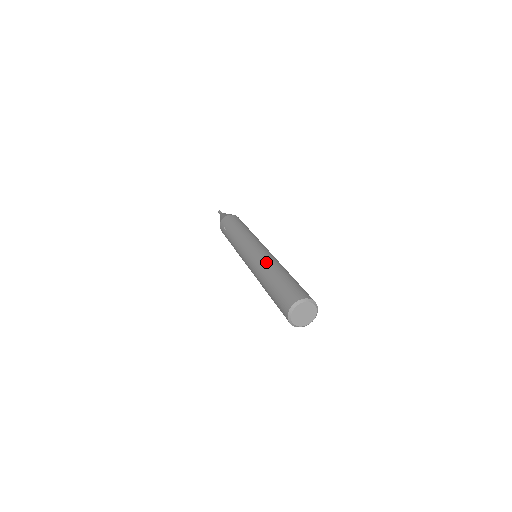
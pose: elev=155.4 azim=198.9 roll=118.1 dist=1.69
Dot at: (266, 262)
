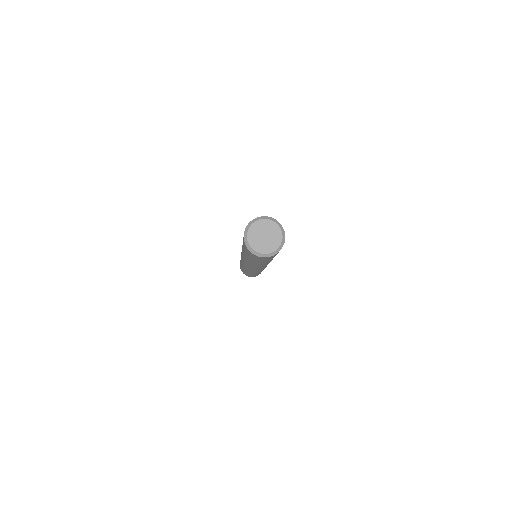
Dot at: occluded
